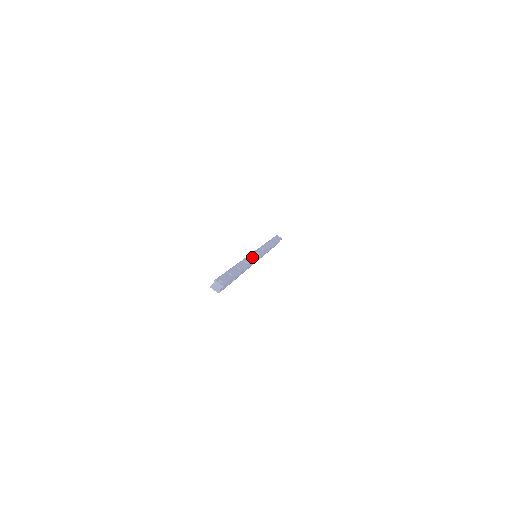
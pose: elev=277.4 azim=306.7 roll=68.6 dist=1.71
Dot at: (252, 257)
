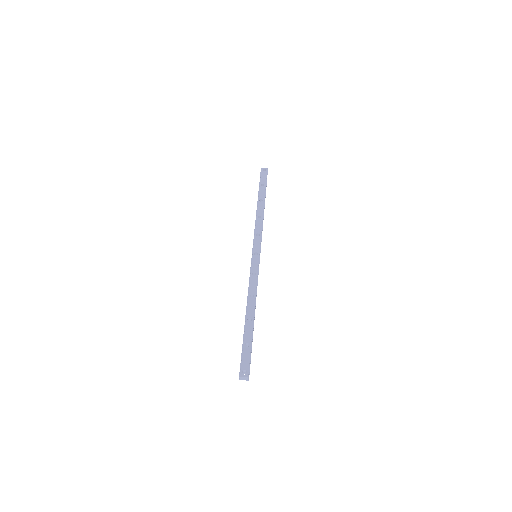
Dot at: (253, 273)
